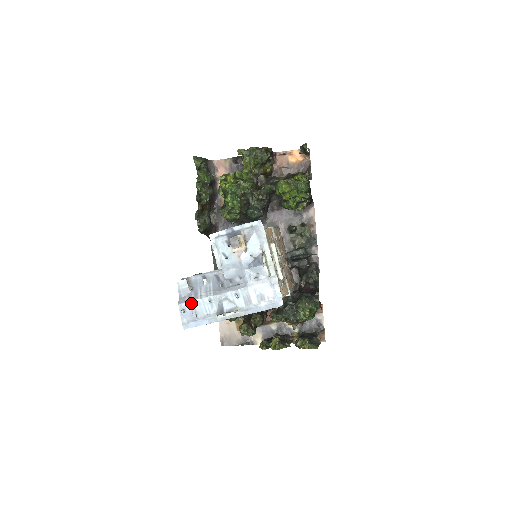
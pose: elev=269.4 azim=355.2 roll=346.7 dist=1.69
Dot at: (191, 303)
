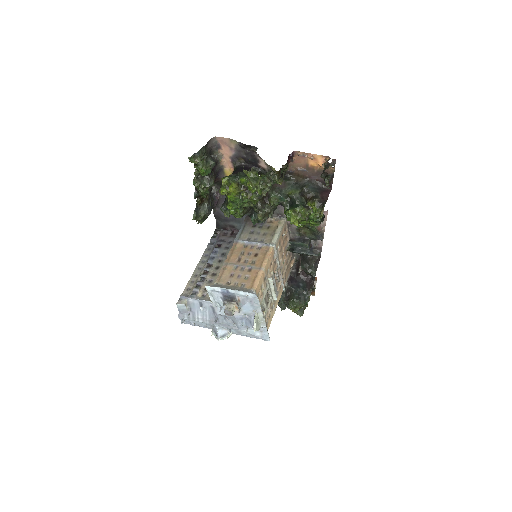
Dot at: (190, 320)
